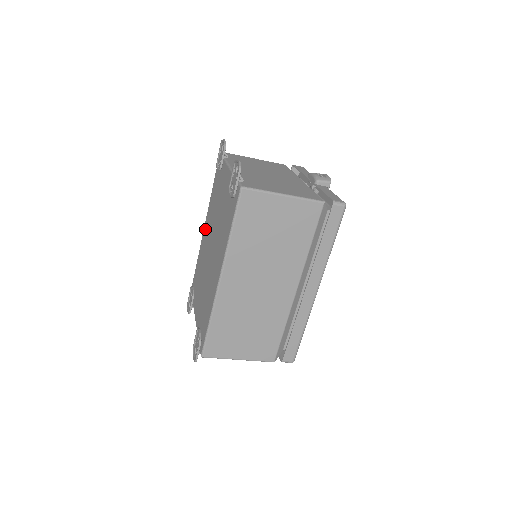
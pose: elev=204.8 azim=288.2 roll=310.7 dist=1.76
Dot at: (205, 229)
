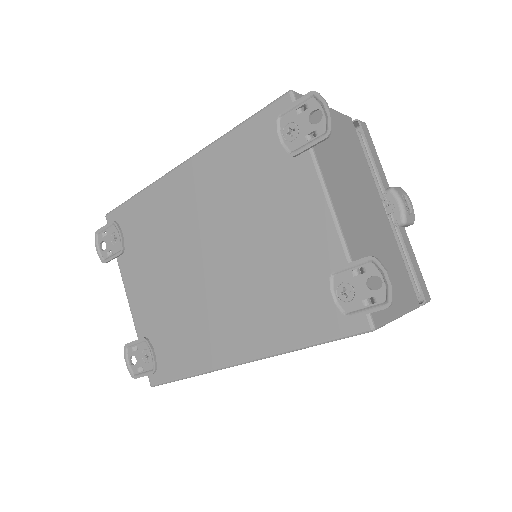
Dot at: (186, 180)
